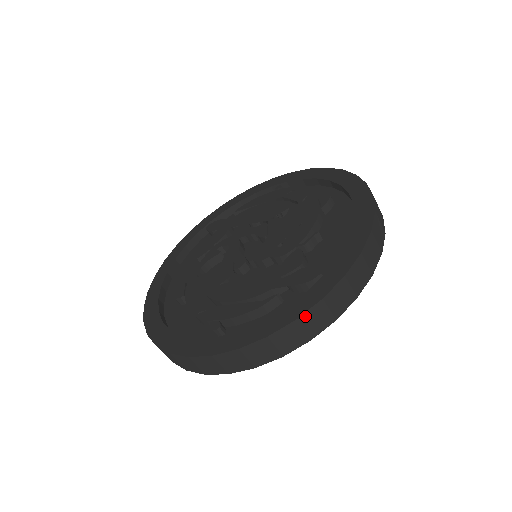
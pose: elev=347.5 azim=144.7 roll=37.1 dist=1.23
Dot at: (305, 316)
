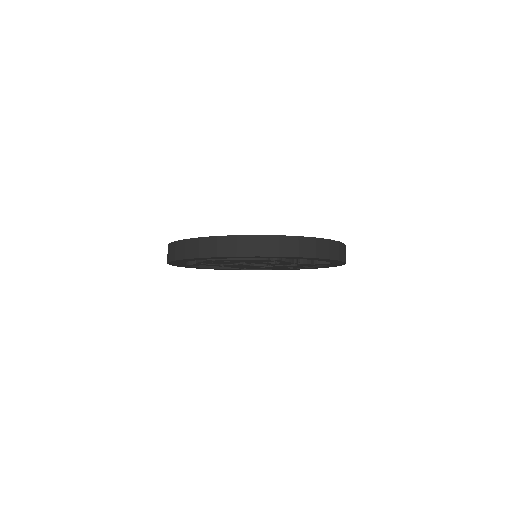
Dot at: occluded
